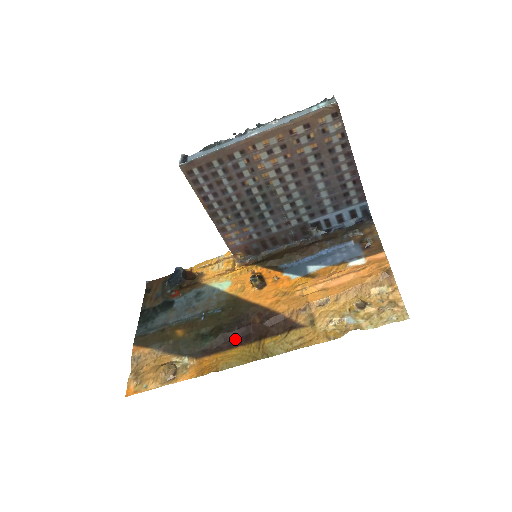
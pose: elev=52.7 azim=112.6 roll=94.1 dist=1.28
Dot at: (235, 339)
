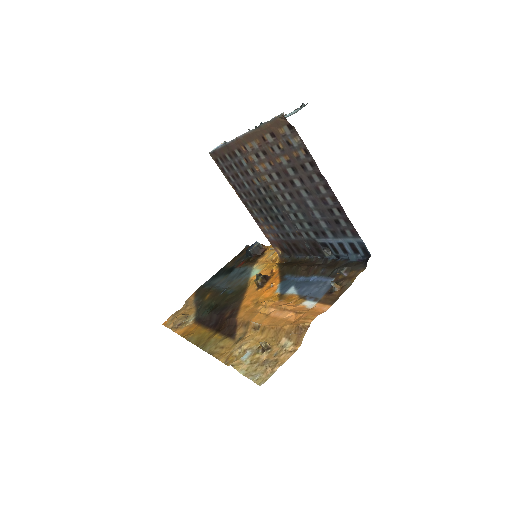
Dot at: (213, 321)
